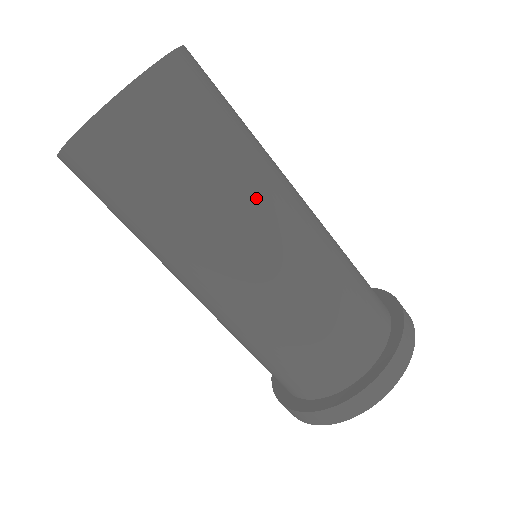
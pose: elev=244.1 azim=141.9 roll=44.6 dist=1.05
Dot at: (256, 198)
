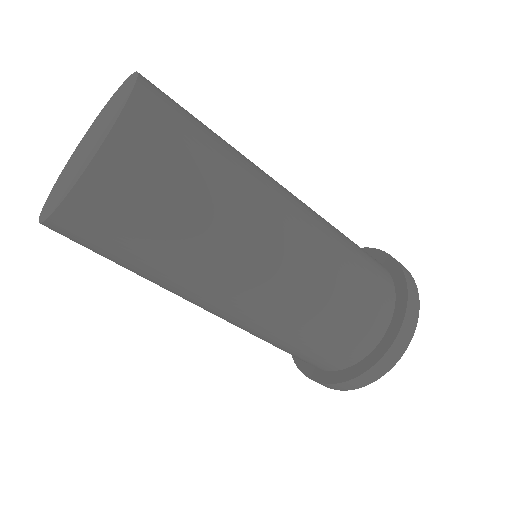
Dot at: (196, 288)
